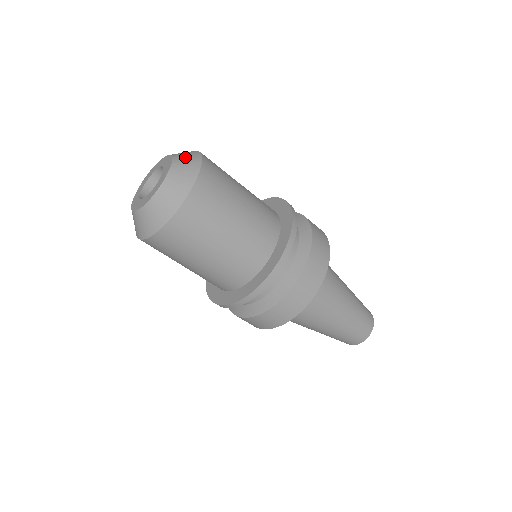
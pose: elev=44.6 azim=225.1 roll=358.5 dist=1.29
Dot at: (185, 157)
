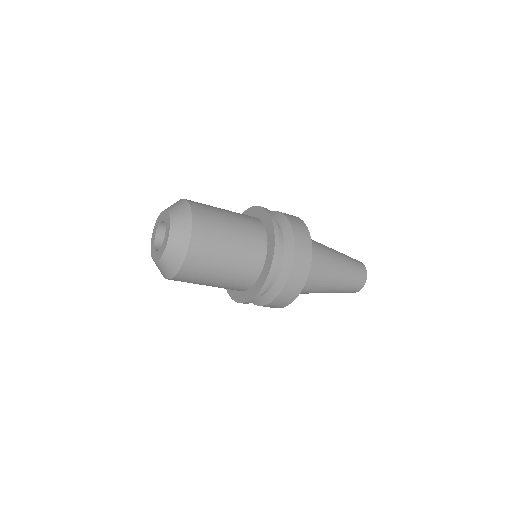
Dot at: (179, 219)
